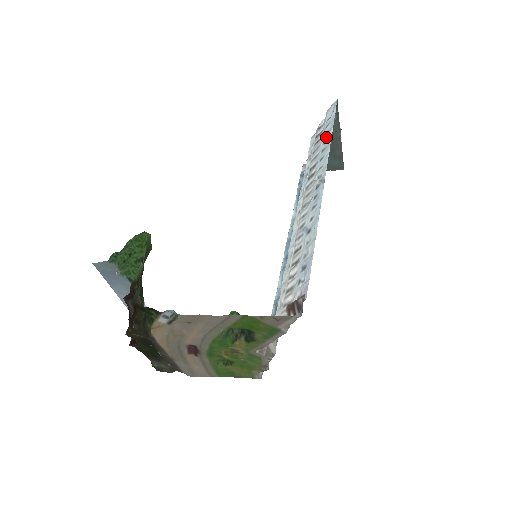
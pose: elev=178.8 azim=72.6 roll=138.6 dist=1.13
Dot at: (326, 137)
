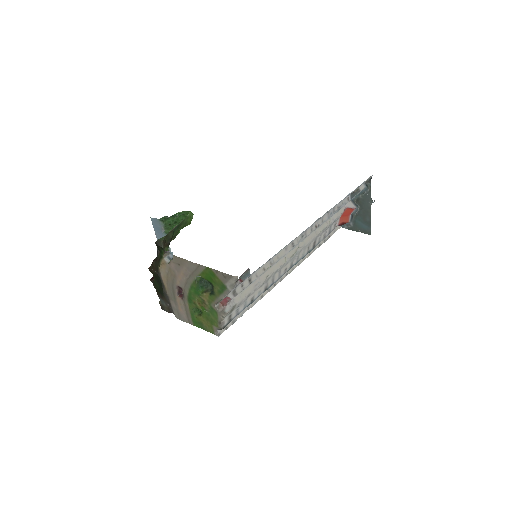
Dot at: occluded
